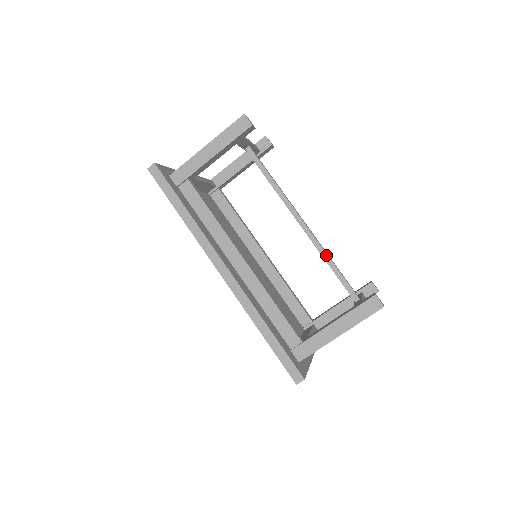
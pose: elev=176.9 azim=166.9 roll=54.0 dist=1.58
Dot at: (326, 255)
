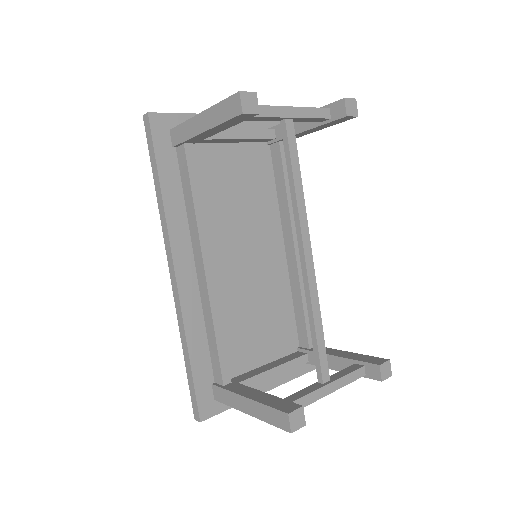
Dot at: (311, 311)
